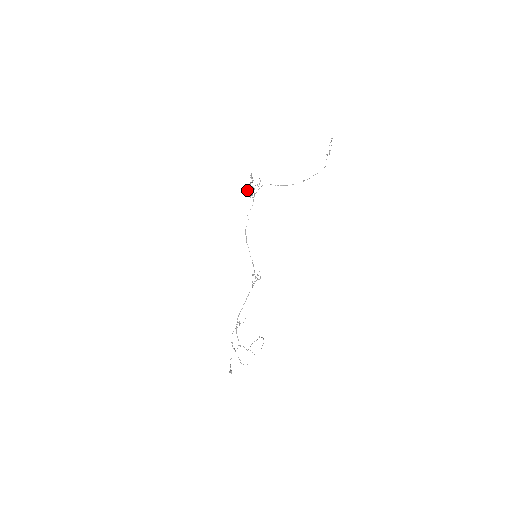
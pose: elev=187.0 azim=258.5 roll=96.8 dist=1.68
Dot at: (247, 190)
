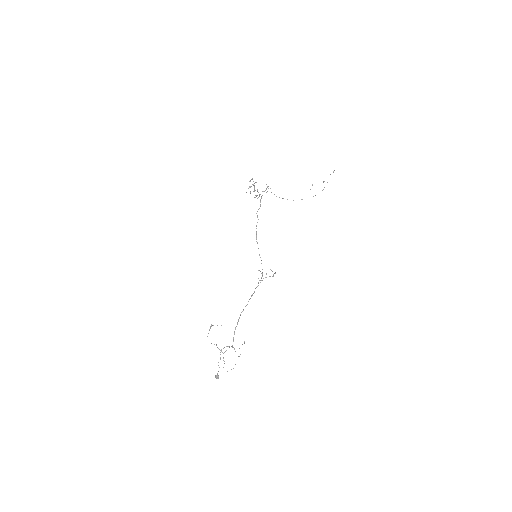
Dot at: occluded
